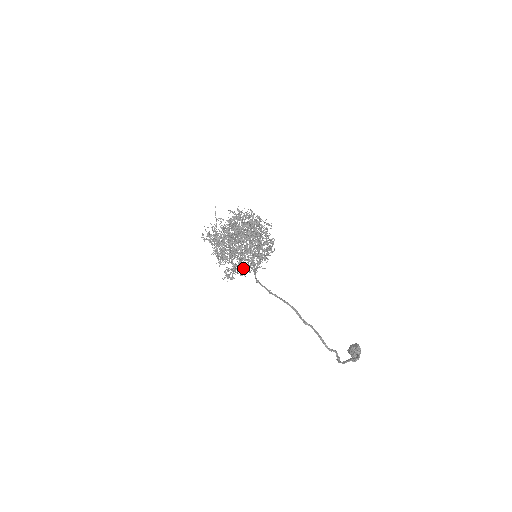
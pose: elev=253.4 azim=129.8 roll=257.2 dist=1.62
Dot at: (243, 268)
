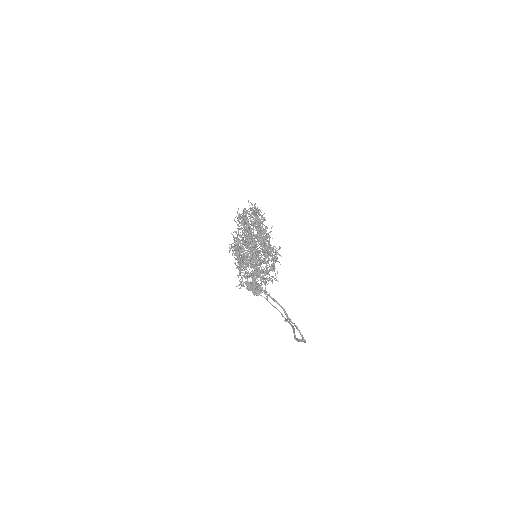
Dot at: (255, 277)
